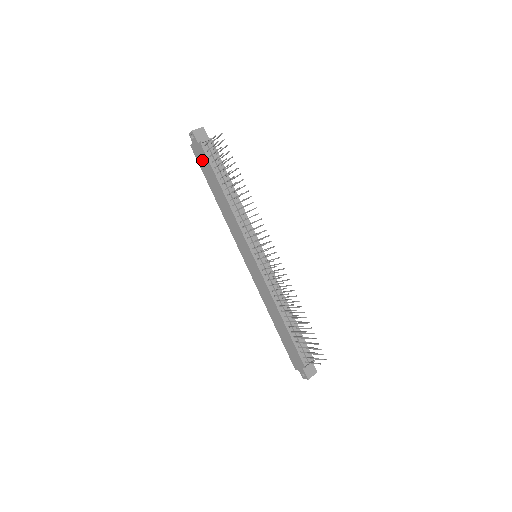
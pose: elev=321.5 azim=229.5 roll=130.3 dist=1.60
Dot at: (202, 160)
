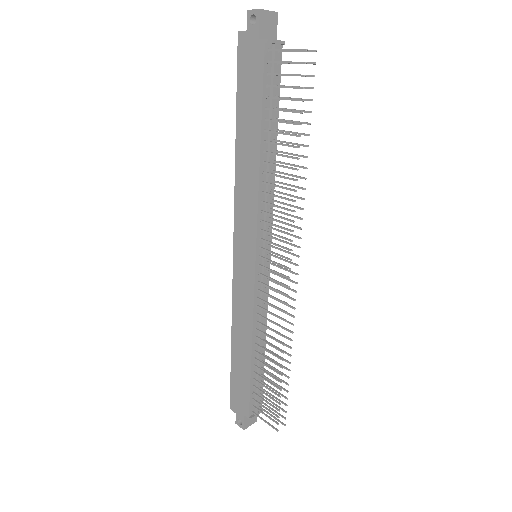
Dot at: (249, 70)
